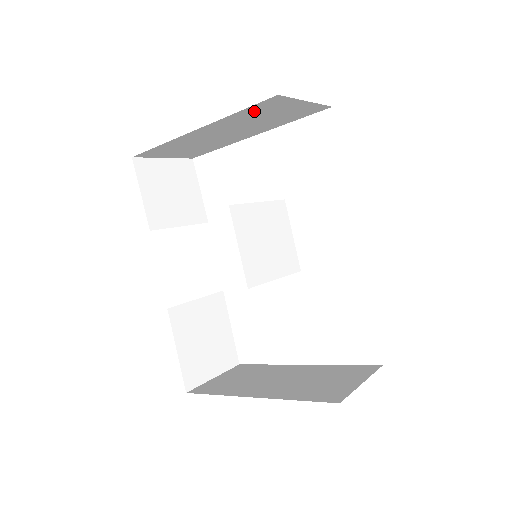
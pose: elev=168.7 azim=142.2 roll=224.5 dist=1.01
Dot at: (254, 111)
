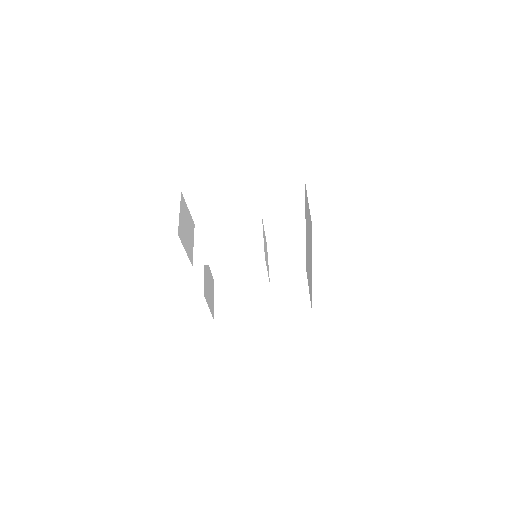
Dot at: occluded
